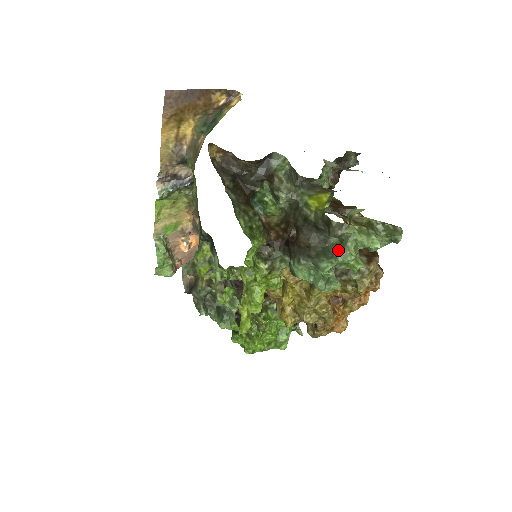
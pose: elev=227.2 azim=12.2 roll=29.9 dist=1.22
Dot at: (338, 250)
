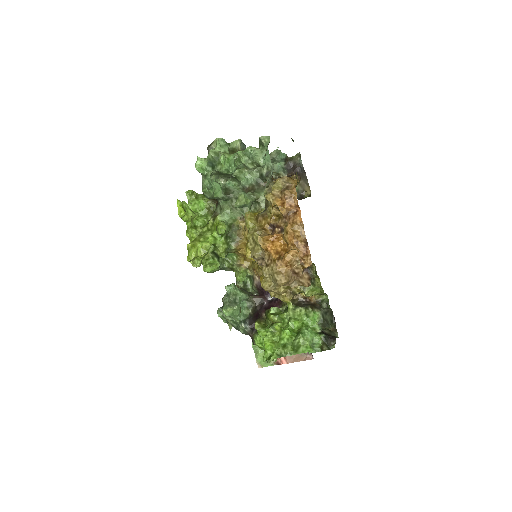
Dot at: occluded
